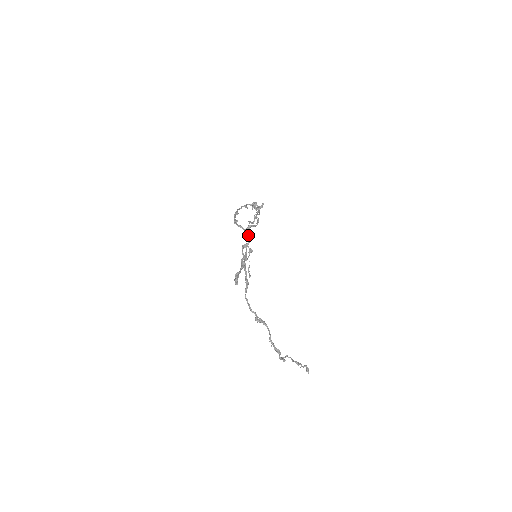
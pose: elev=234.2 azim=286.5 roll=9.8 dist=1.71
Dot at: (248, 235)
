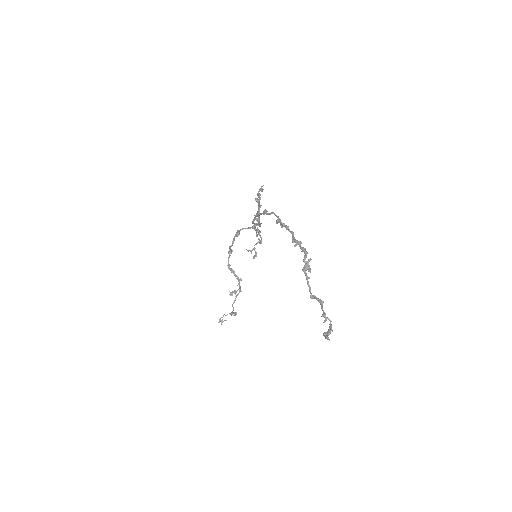
Dot at: occluded
